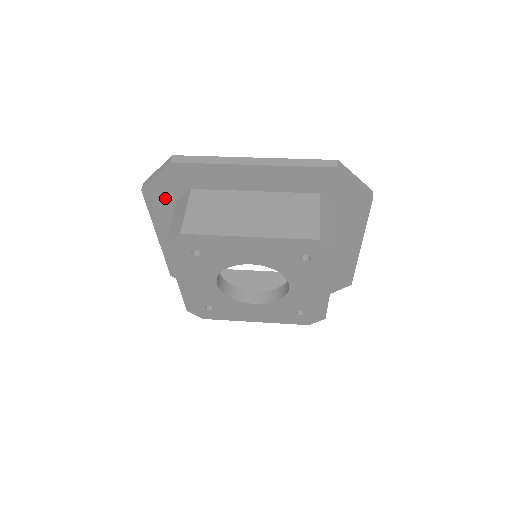
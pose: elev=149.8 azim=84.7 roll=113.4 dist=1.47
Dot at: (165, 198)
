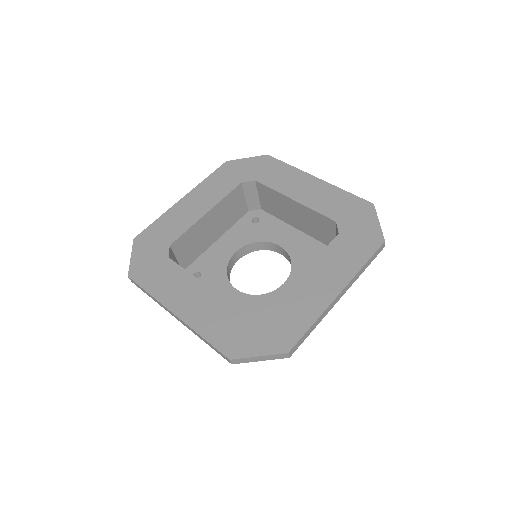
Dot at: occluded
